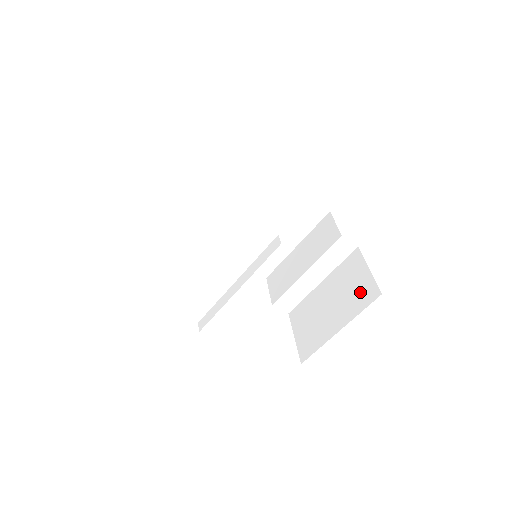
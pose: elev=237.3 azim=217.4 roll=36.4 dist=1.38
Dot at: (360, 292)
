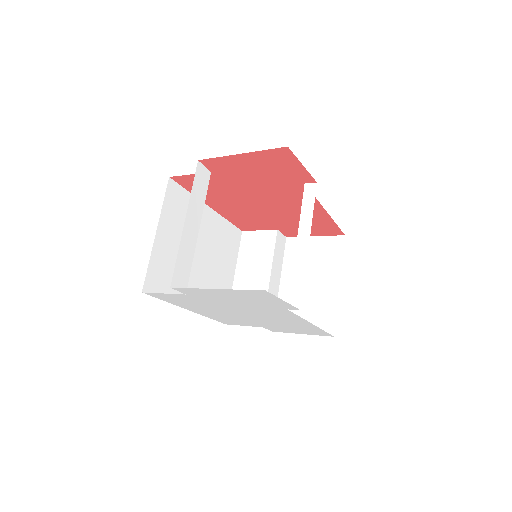
Dot at: (326, 252)
